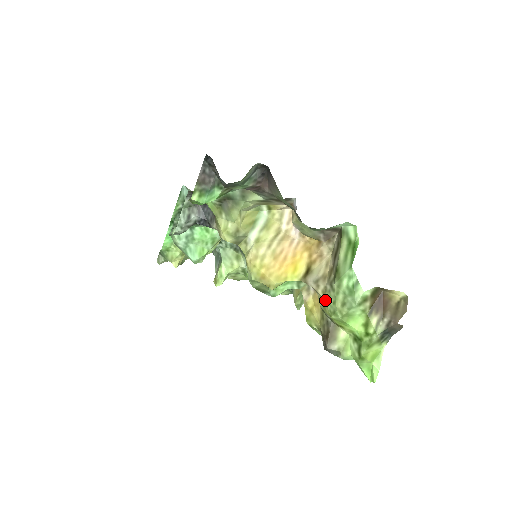
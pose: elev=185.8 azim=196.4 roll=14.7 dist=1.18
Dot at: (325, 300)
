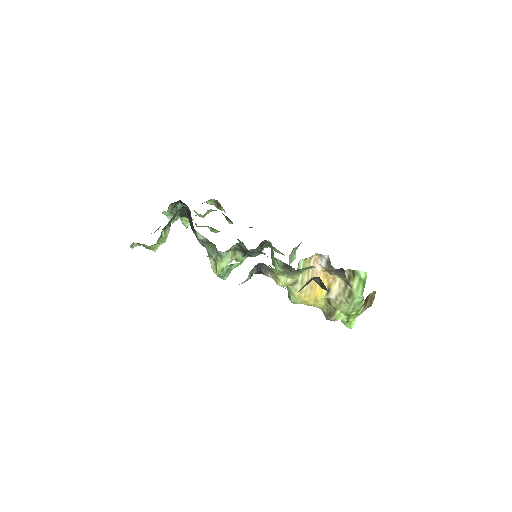
Dot at: (340, 306)
